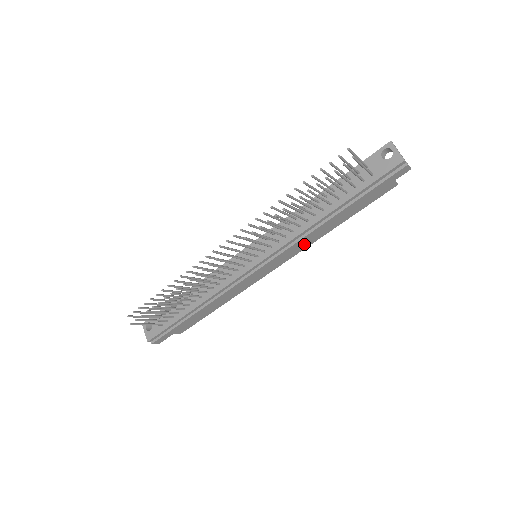
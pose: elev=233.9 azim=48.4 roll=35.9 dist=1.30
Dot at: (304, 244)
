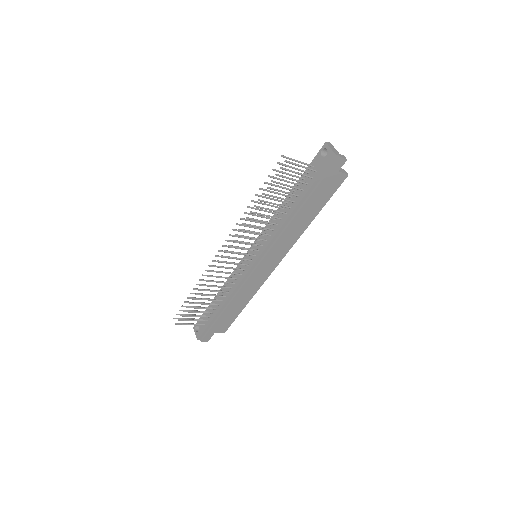
Dot at: (291, 240)
